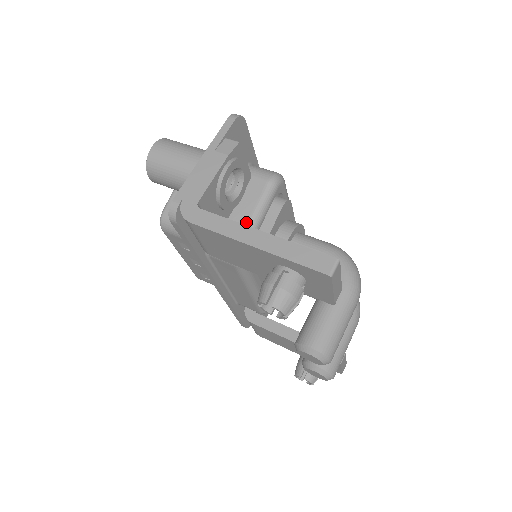
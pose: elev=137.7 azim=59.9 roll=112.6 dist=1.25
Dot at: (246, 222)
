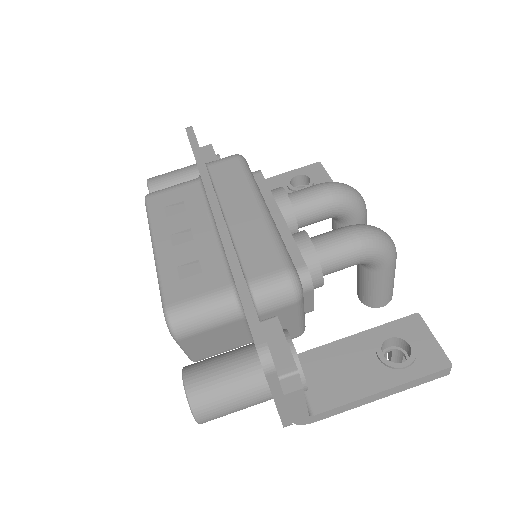
Dot at: (296, 327)
